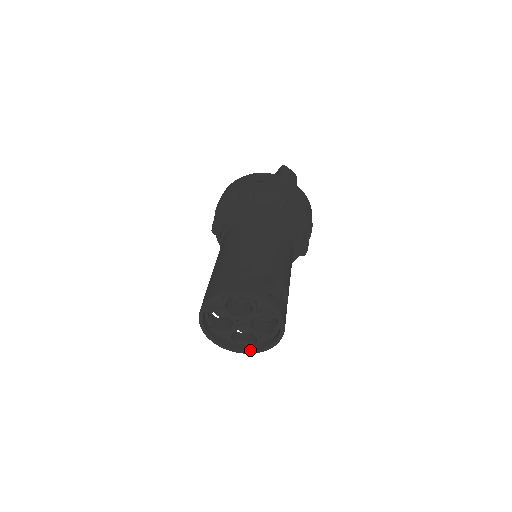
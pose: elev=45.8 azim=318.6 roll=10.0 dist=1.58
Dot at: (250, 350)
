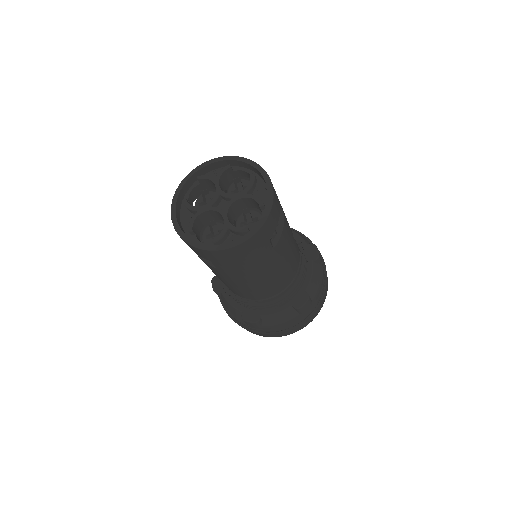
Dot at: (203, 244)
